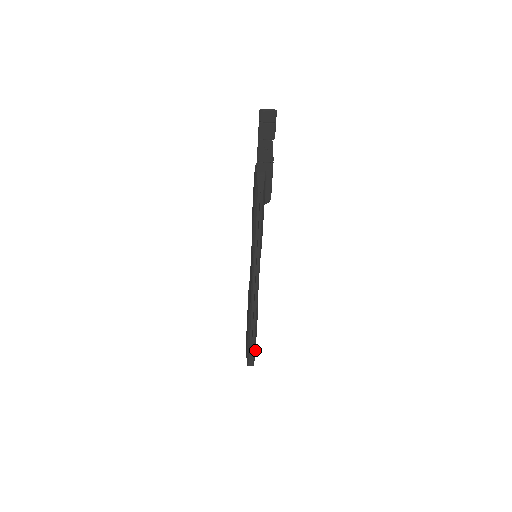
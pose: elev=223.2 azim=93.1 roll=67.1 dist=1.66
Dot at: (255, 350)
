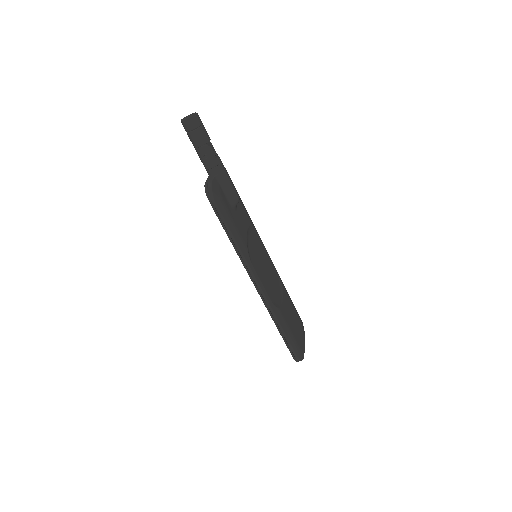
Dot at: (296, 345)
